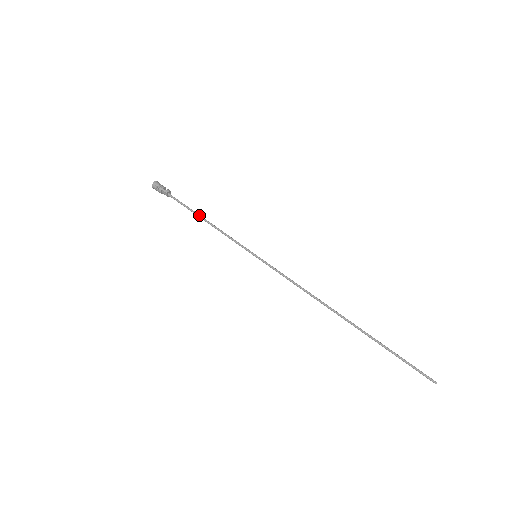
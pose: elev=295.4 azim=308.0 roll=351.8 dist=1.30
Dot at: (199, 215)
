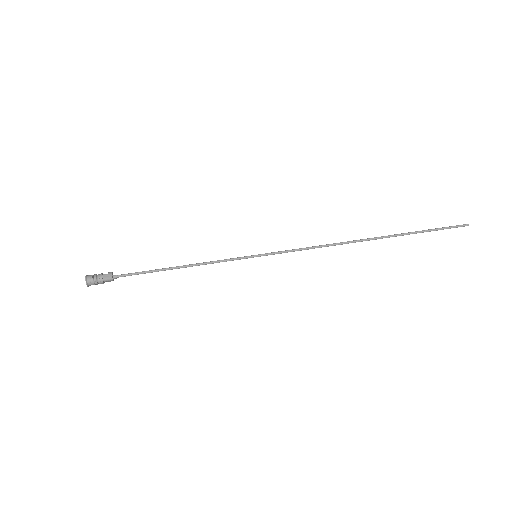
Dot at: (166, 268)
